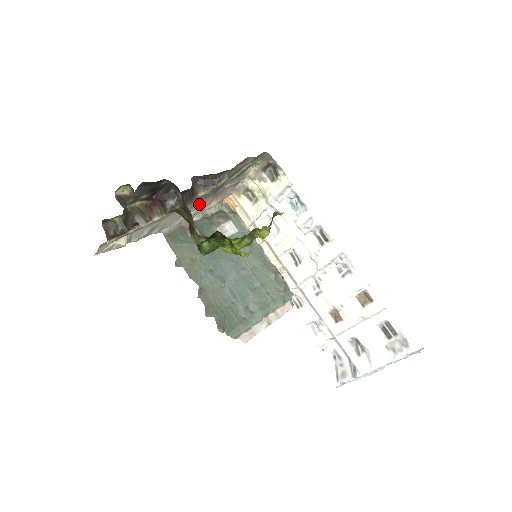
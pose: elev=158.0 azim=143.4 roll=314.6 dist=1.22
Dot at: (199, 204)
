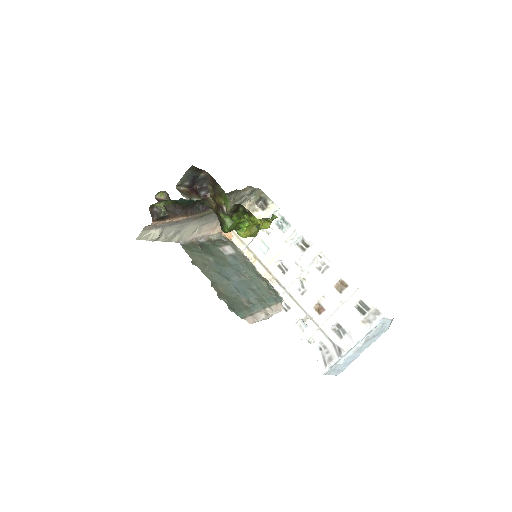
Dot at: (208, 224)
